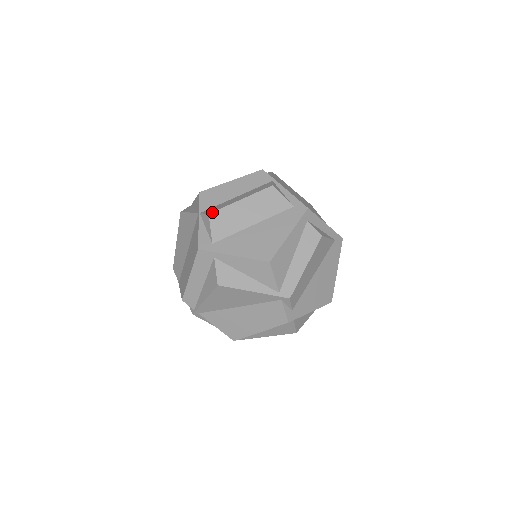
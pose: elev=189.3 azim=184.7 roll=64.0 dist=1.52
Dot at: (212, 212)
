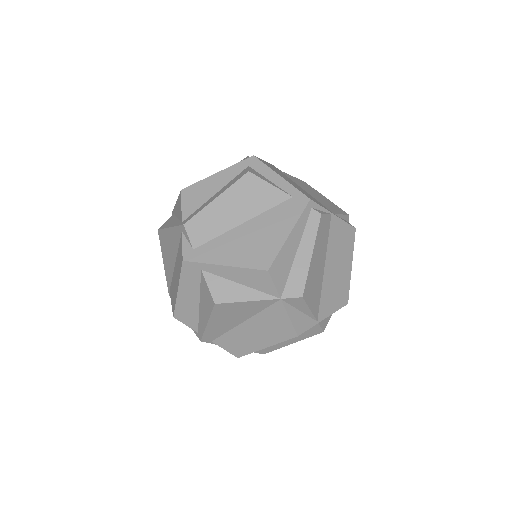
Dot at: occluded
